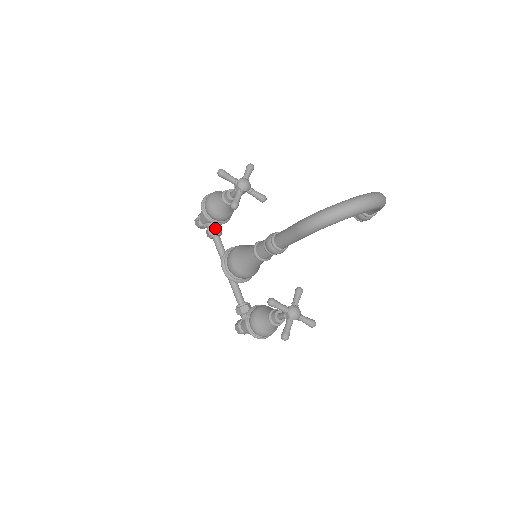
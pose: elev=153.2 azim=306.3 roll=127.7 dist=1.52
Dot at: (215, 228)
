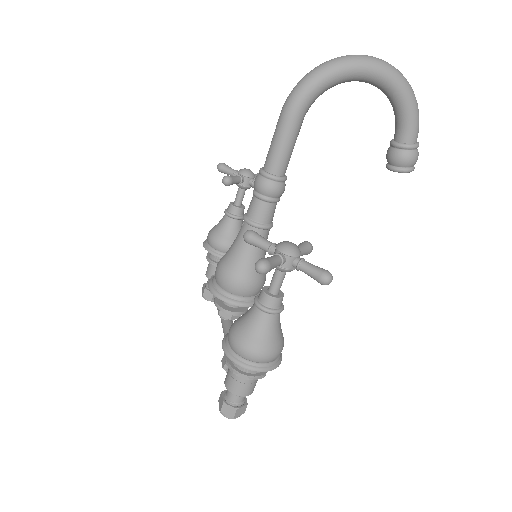
Dot at: occluded
